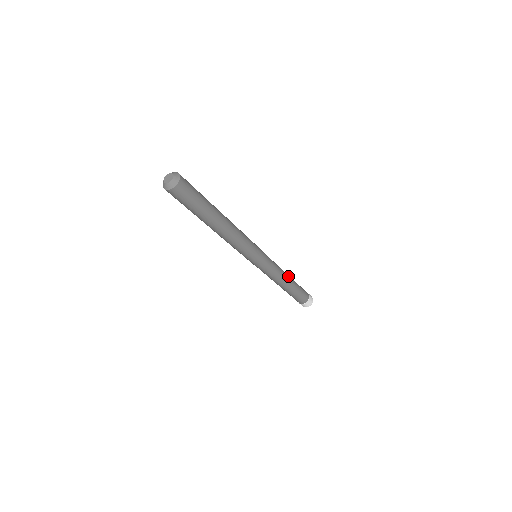
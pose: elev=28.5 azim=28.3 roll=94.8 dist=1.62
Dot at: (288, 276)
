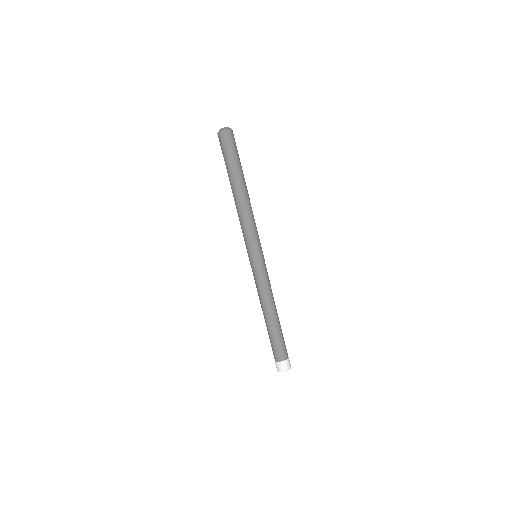
Dot at: occluded
